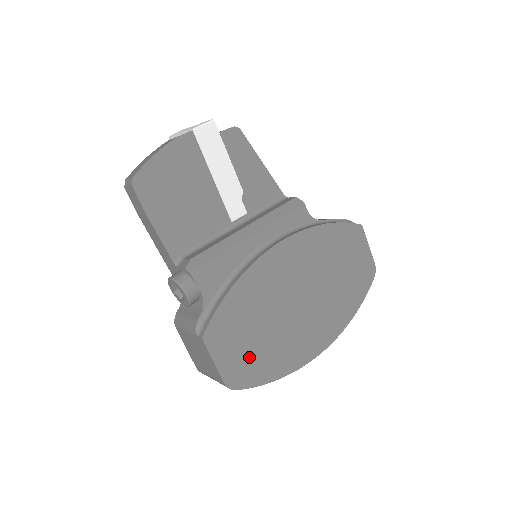
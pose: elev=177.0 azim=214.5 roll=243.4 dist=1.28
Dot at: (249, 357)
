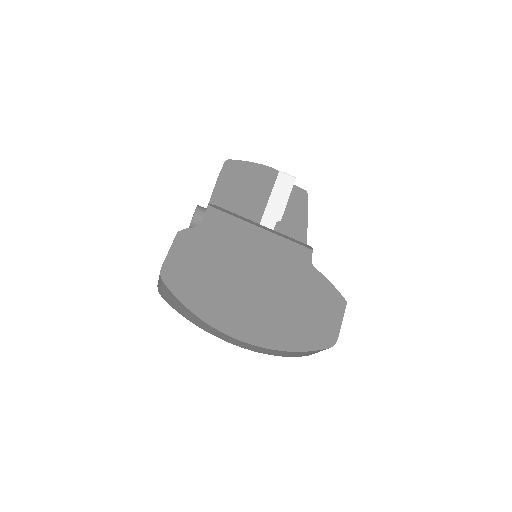
Dot at: (190, 274)
